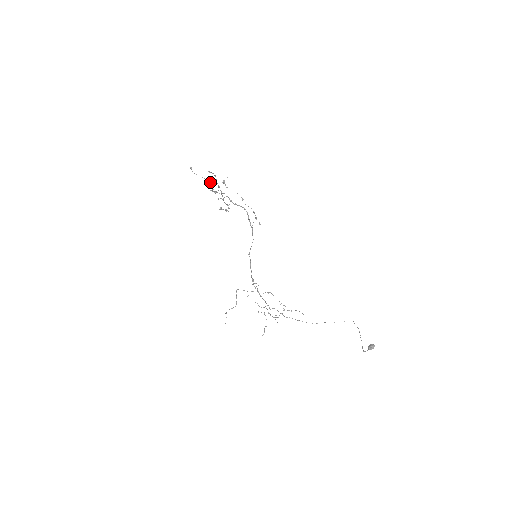
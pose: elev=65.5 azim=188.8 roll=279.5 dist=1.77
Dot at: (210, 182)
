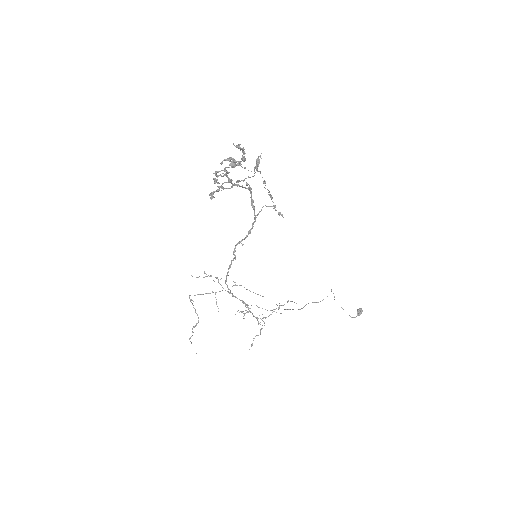
Dot at: (234, 165)
